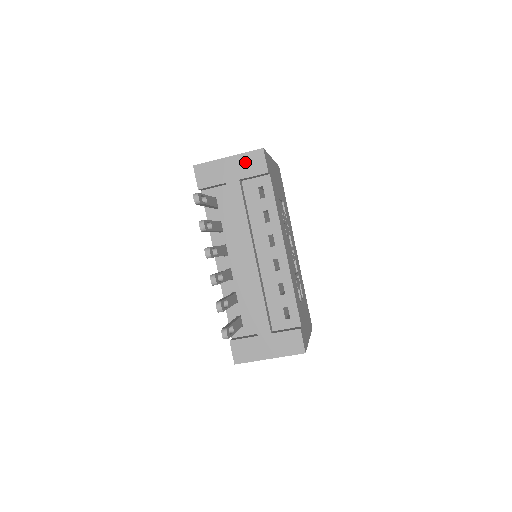
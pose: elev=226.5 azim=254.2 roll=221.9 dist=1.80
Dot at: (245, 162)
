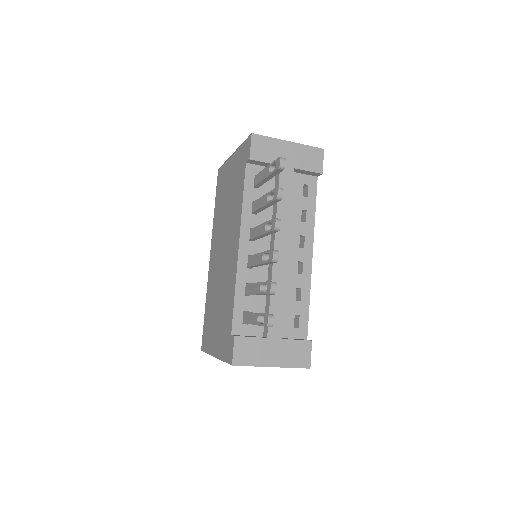
Dot at: (304, 154)
